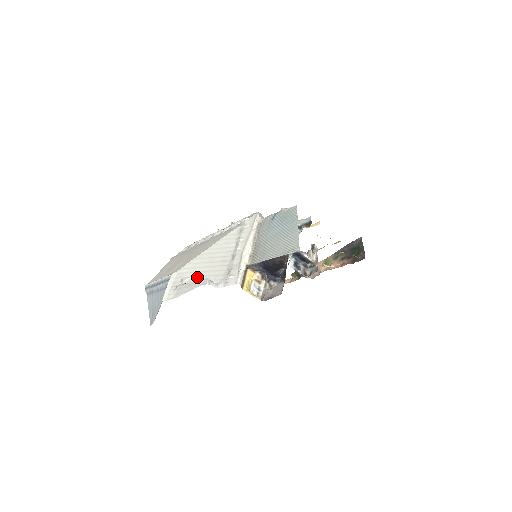
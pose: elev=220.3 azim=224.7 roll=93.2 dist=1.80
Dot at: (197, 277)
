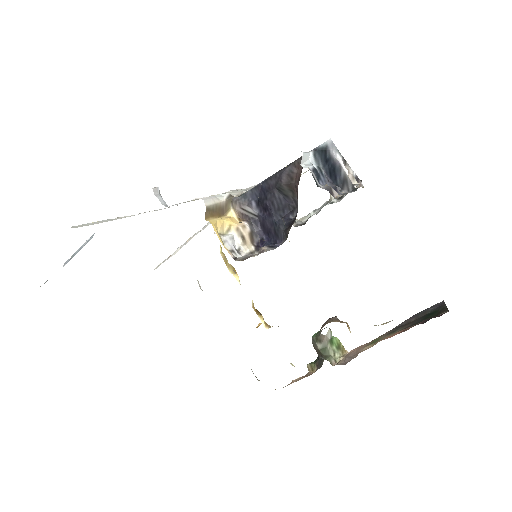
Dot at: occluded
